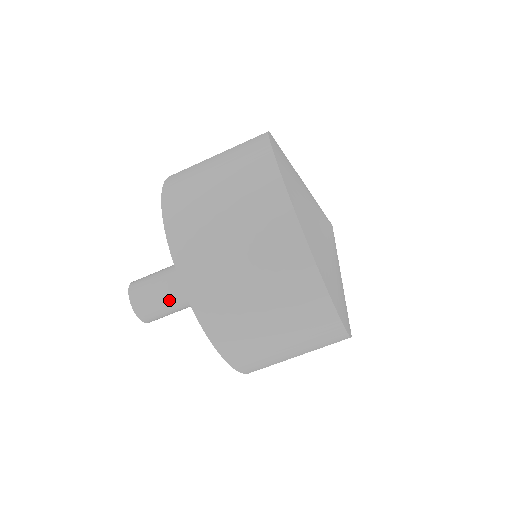
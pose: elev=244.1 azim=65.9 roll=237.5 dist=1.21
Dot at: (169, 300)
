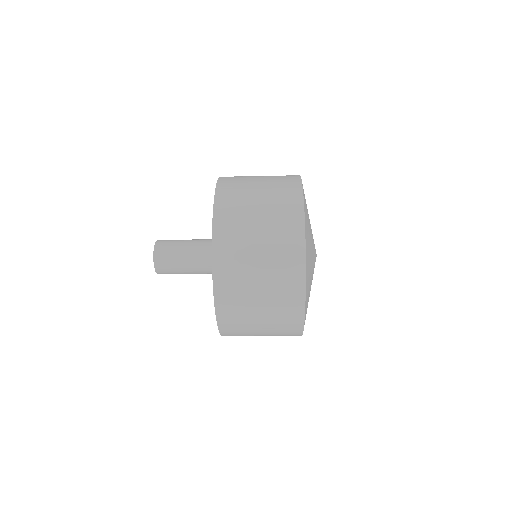
Dot at: occluded
